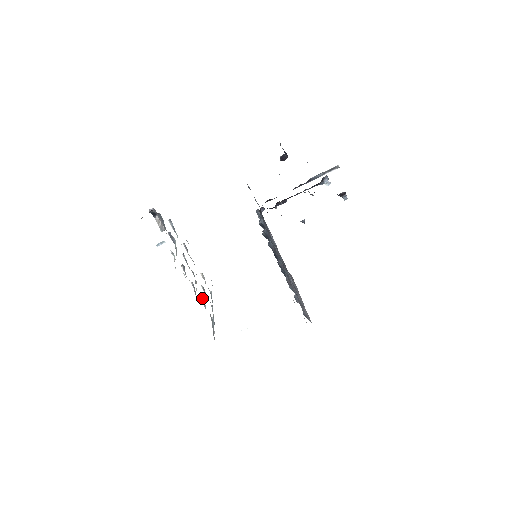
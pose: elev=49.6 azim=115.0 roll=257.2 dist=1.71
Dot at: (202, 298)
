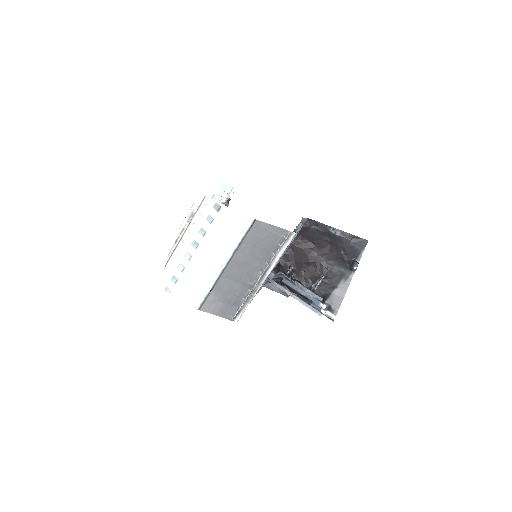
Dot at: occluded
